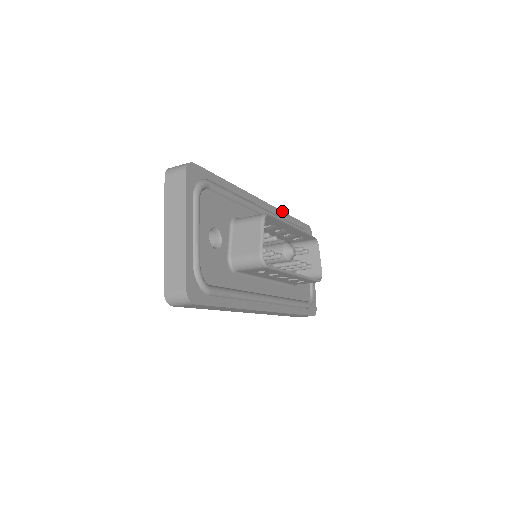
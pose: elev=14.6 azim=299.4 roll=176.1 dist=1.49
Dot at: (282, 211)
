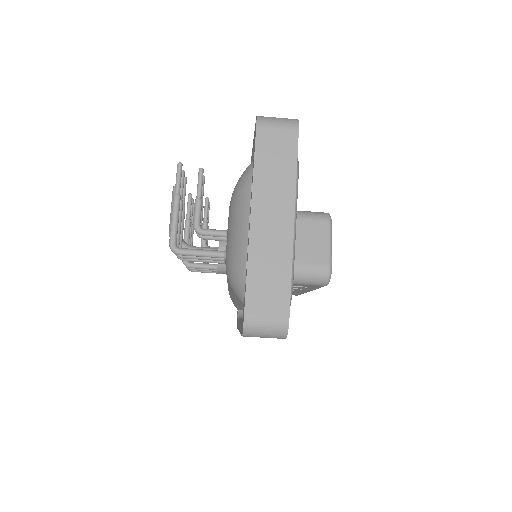
Dot at: occluded
